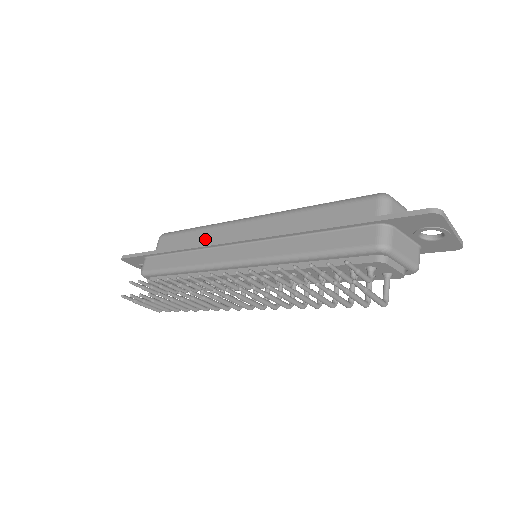
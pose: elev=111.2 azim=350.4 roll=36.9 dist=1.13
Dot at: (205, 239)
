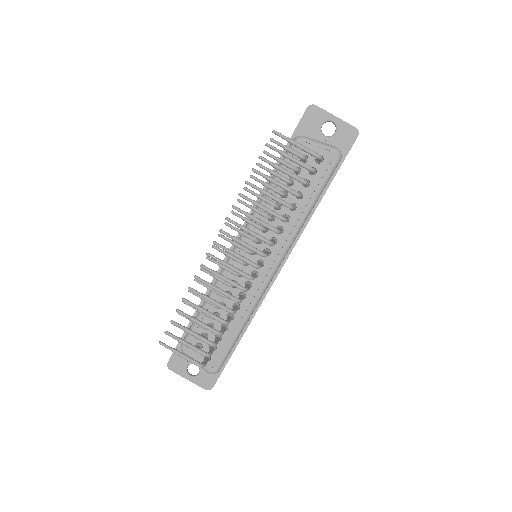
Dot at: occluded
